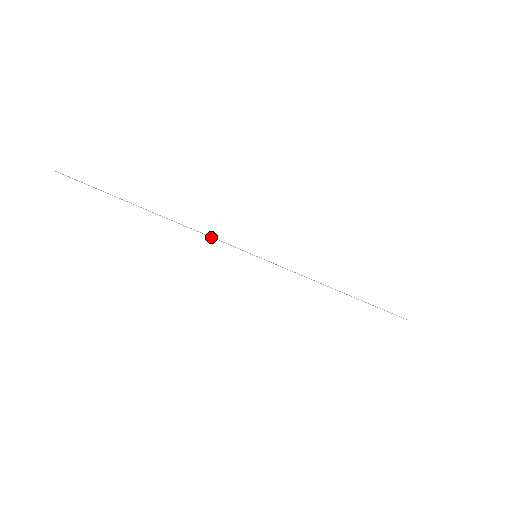
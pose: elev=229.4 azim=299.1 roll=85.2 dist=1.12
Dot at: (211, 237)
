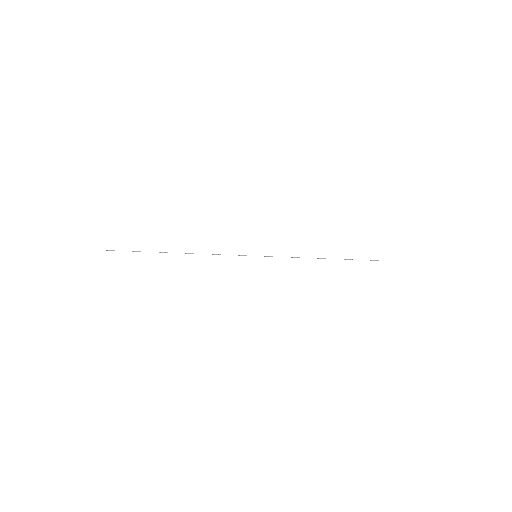
Dot at: occluded
